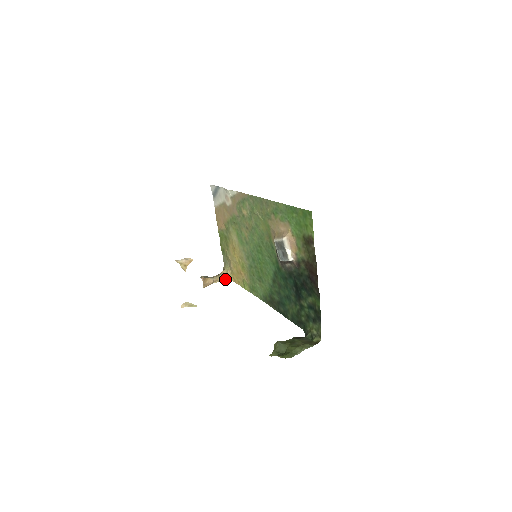
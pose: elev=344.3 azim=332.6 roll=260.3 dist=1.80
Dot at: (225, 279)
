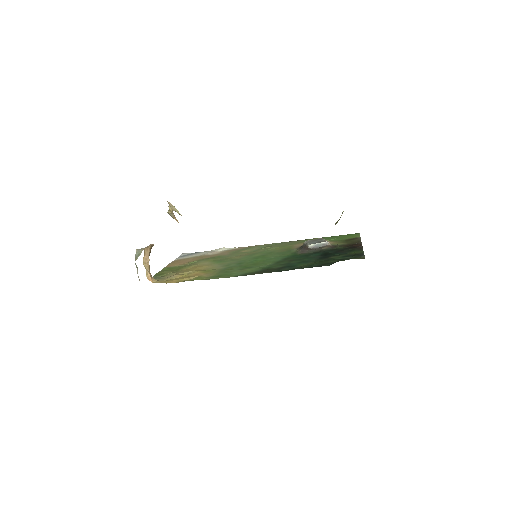
Dot at: (149, 279)
